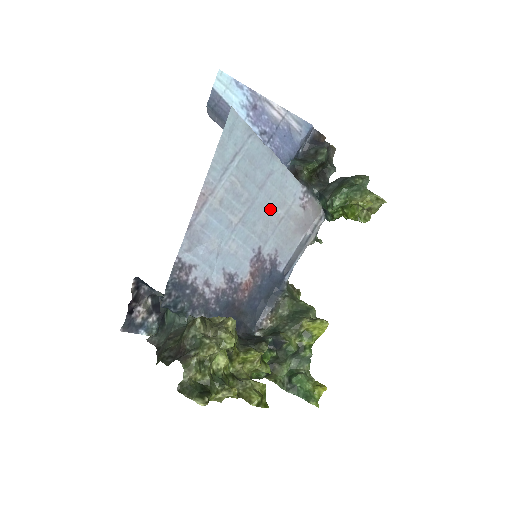
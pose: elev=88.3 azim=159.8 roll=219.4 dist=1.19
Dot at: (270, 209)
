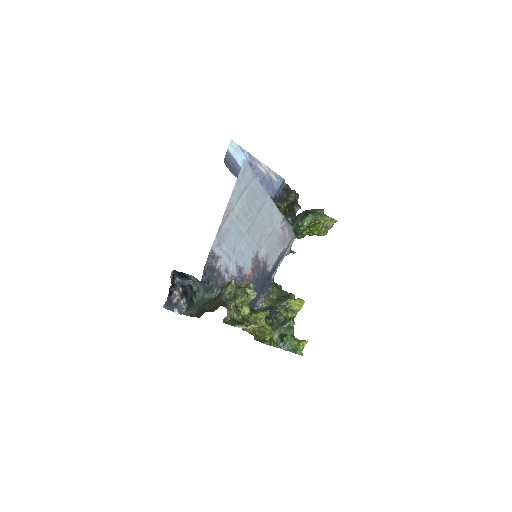
Dot at: (264, 227)
